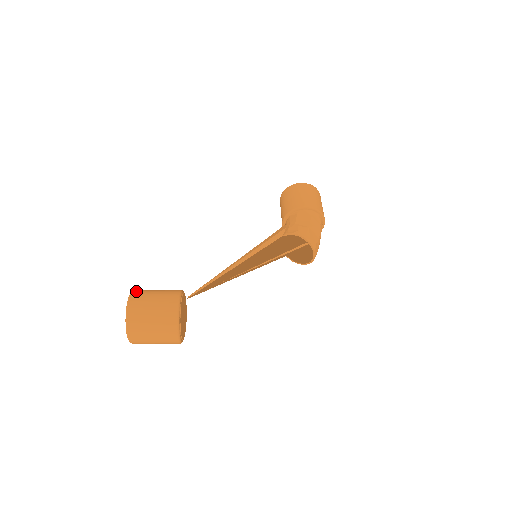
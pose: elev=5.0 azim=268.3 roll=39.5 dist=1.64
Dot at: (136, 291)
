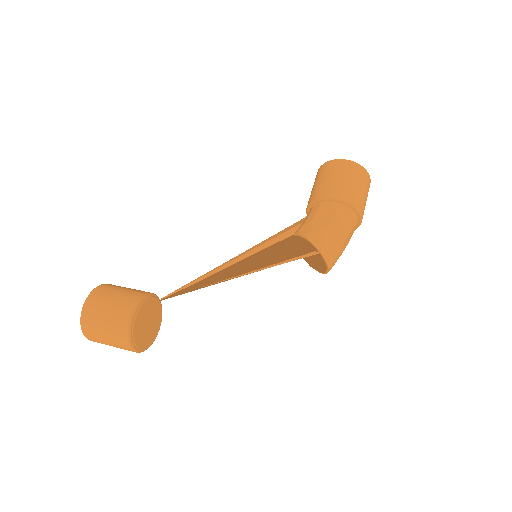
Dot at: (100, 288)
